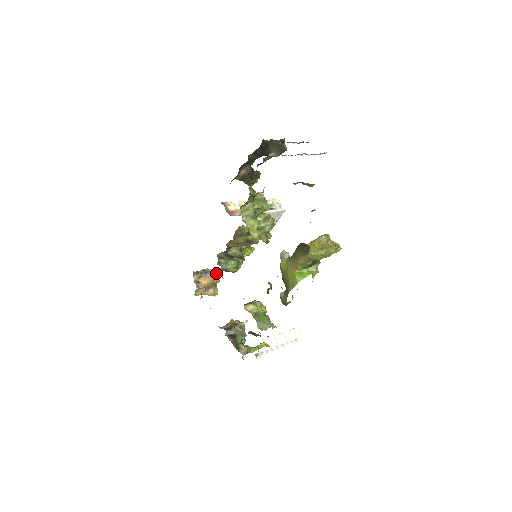
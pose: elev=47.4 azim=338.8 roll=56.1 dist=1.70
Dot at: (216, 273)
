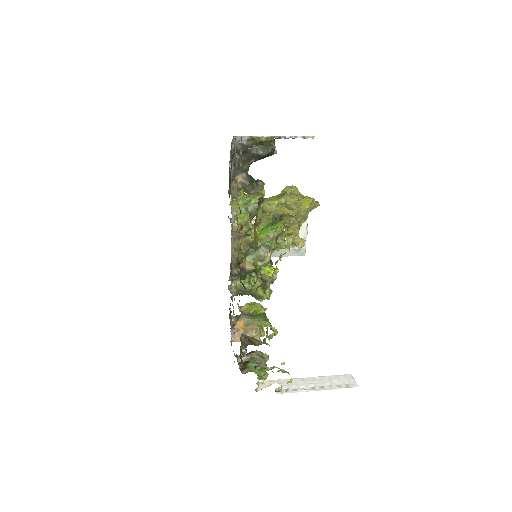
Dot at: occluded
